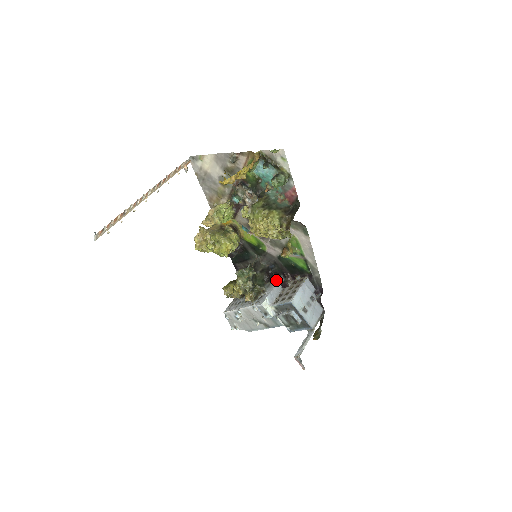
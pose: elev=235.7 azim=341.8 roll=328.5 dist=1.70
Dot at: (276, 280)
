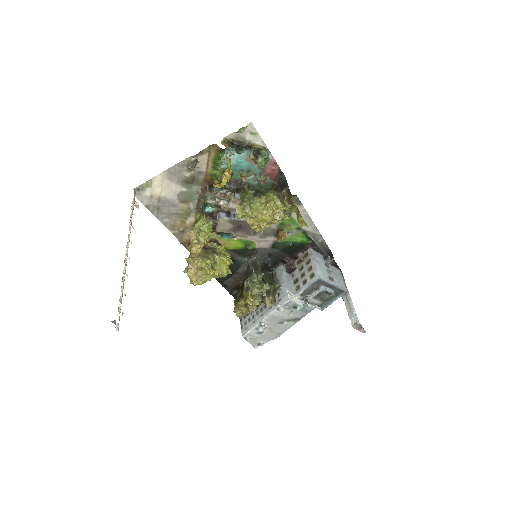
Dot at: (279, 271)
